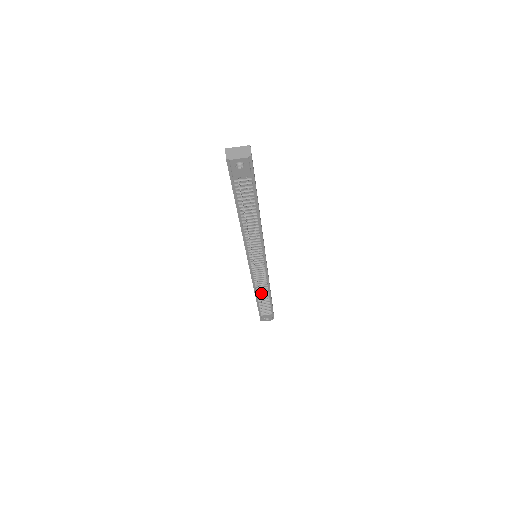
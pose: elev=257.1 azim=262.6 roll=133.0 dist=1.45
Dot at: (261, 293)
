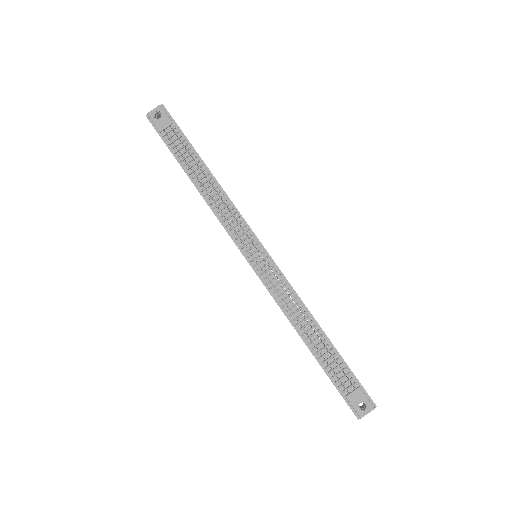
Dot at: (303, 326)
